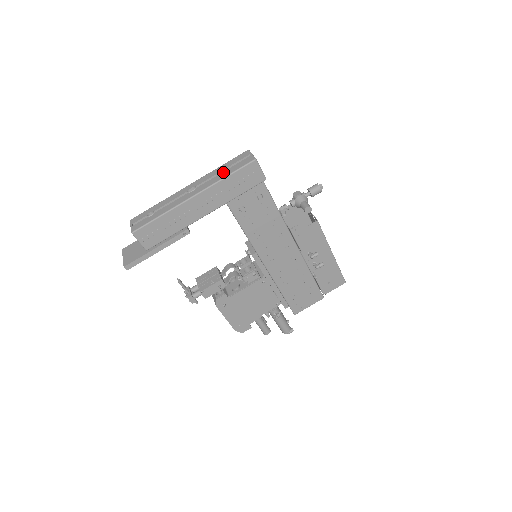
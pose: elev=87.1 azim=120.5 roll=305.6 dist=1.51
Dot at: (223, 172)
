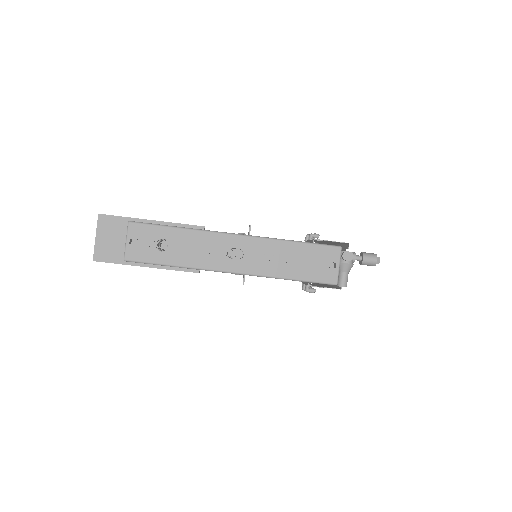
Dot at: (289, 264)
